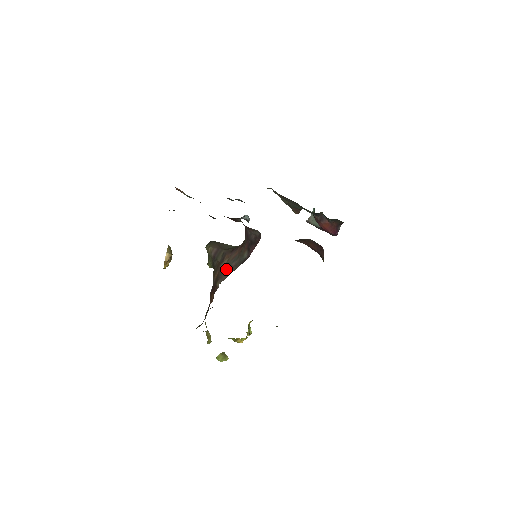
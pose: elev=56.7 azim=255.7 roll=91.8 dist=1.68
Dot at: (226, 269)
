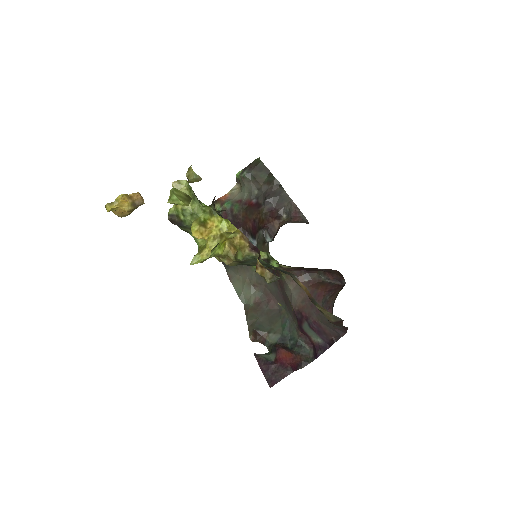
Dot at: occluded
